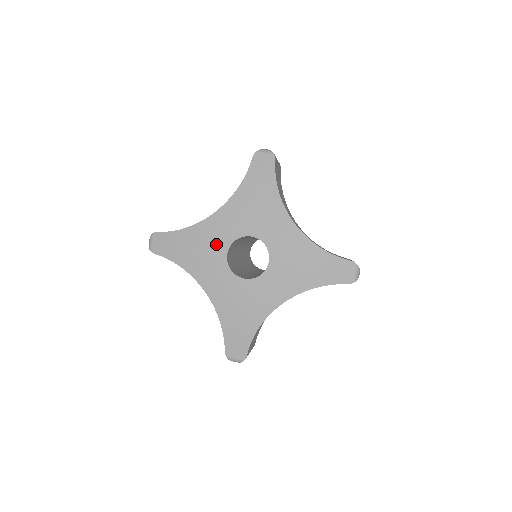
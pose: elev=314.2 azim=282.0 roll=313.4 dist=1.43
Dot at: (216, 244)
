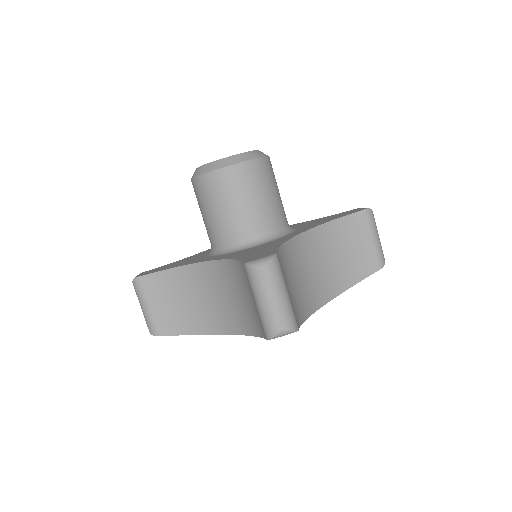
Dot at: occluded
